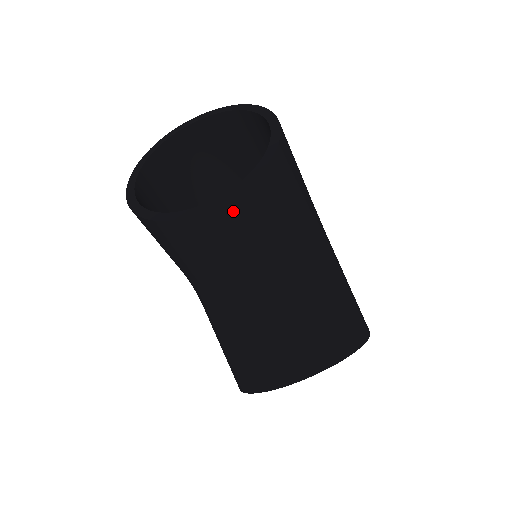
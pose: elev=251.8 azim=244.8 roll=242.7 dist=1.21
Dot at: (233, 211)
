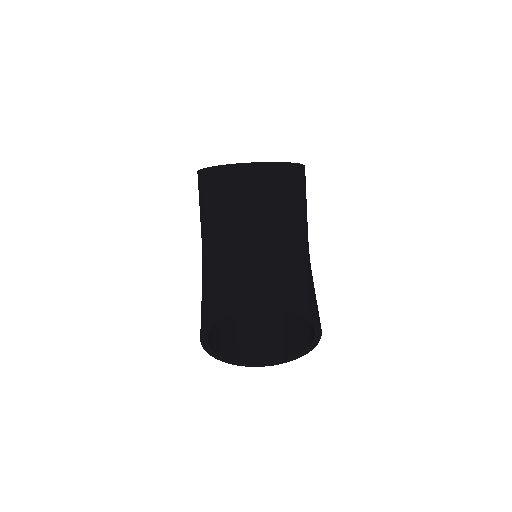
Dot at: (263, 172)
